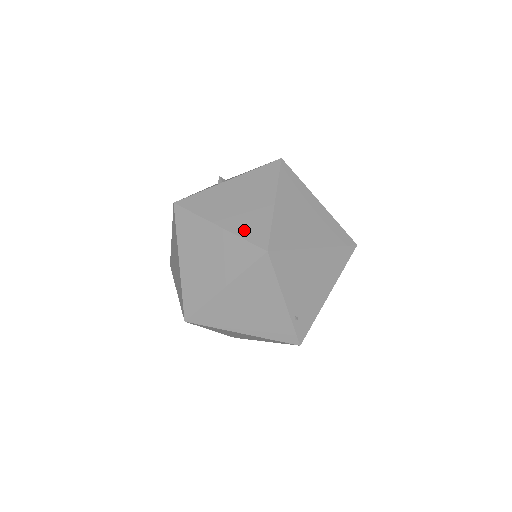
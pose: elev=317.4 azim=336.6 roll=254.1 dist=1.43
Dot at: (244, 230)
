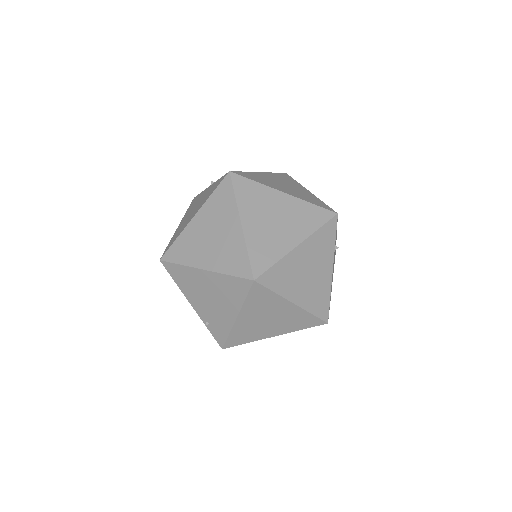
Dot at: (174, 236)
